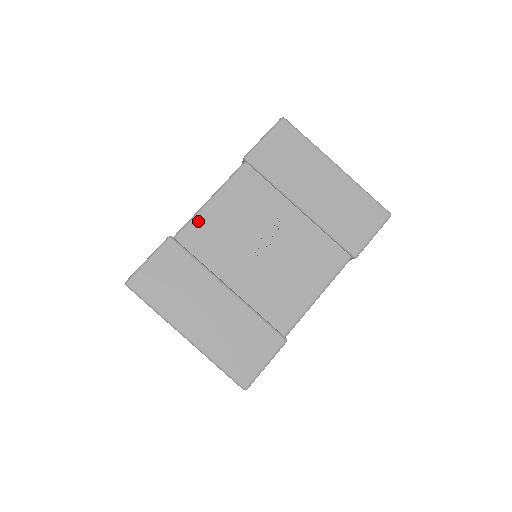
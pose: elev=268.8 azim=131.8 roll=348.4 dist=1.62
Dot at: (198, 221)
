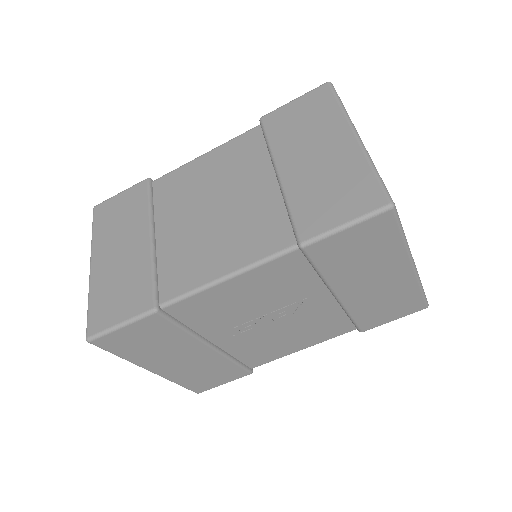
Dot at: (200, 297)
